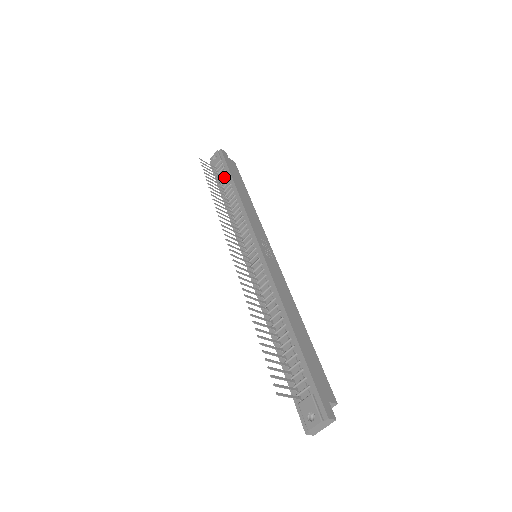
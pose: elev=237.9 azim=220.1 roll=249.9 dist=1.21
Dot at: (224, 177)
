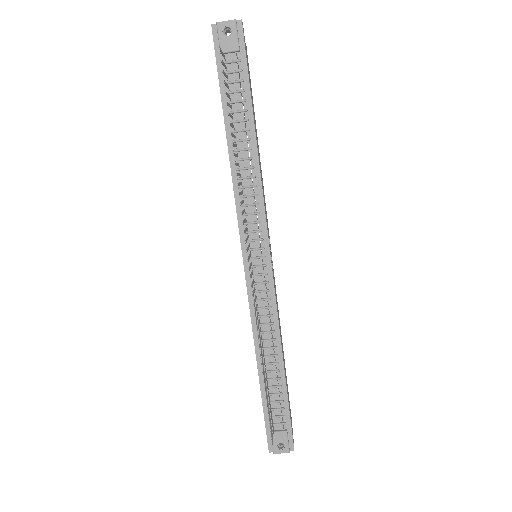
Dot at: (238, 92)
